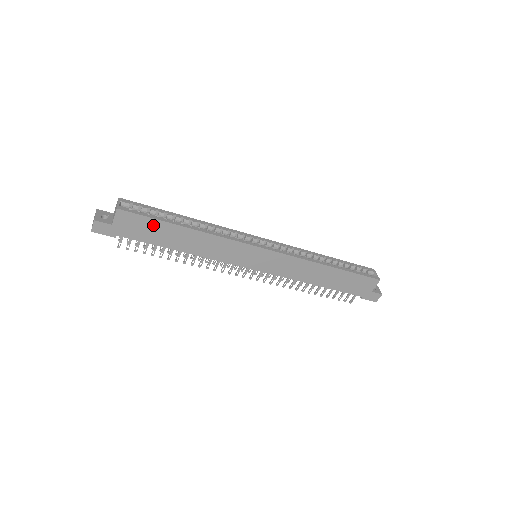
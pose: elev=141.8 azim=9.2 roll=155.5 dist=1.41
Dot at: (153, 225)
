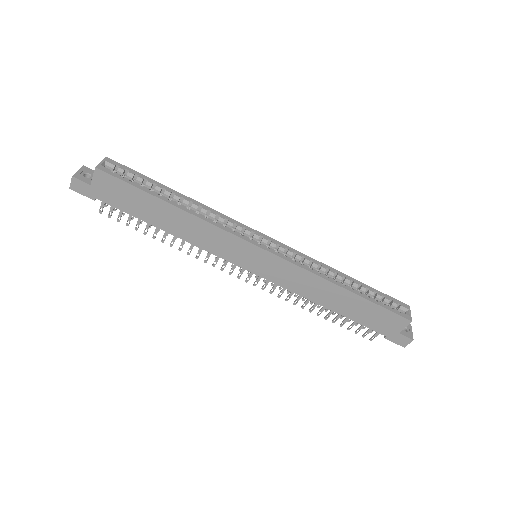
Dot at: (134, 194)
